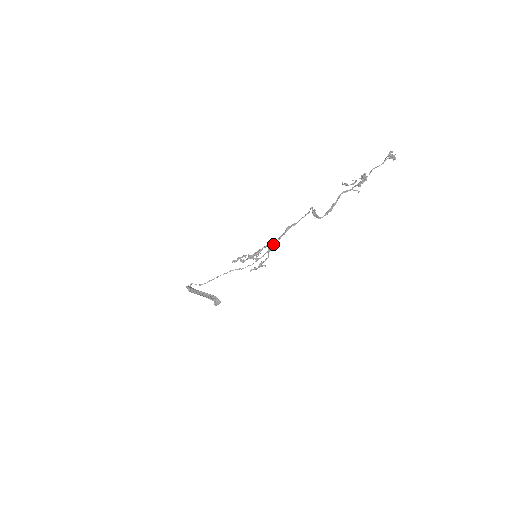
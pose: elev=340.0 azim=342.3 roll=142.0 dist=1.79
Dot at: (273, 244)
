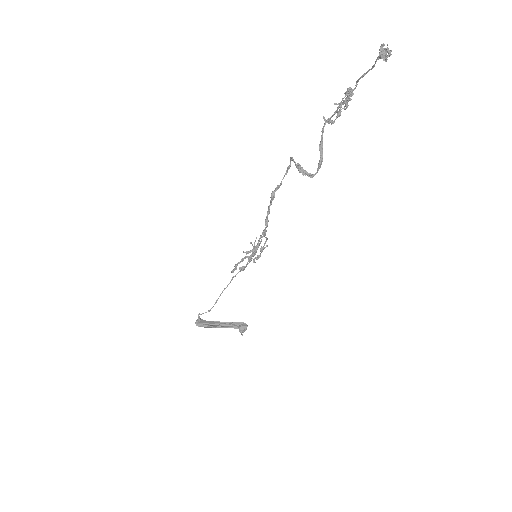
Dot at: (265, 223)
